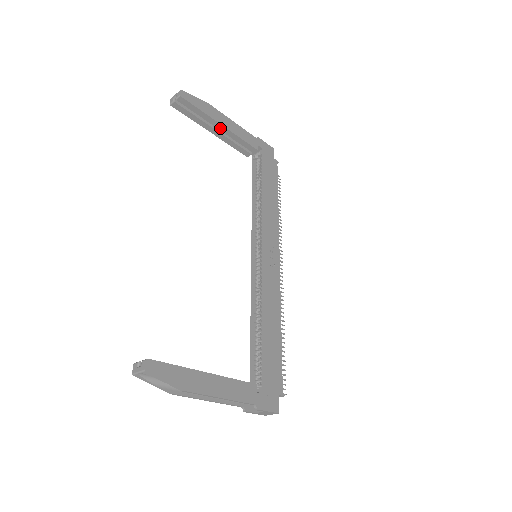
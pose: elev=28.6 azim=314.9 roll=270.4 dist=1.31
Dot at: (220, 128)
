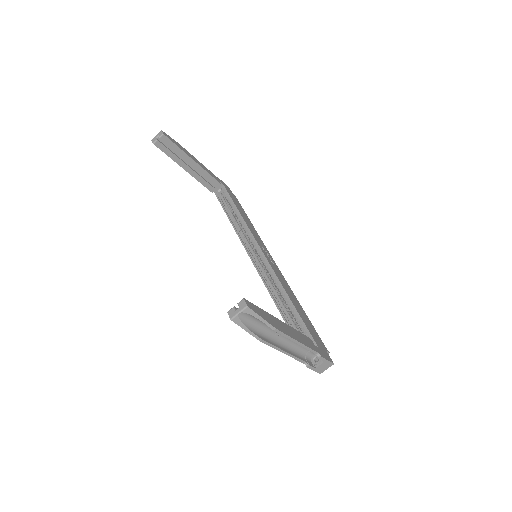
Dot at: (193, 164)
